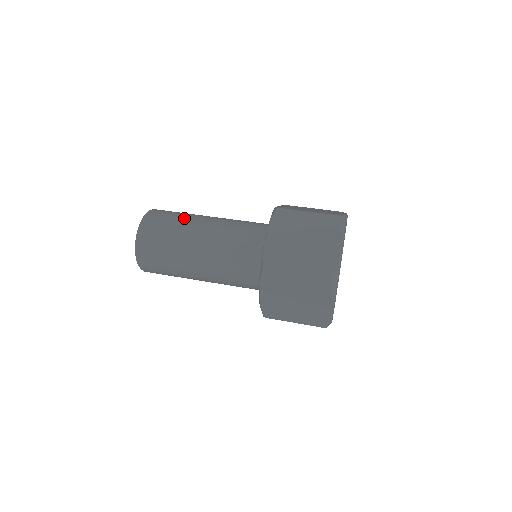
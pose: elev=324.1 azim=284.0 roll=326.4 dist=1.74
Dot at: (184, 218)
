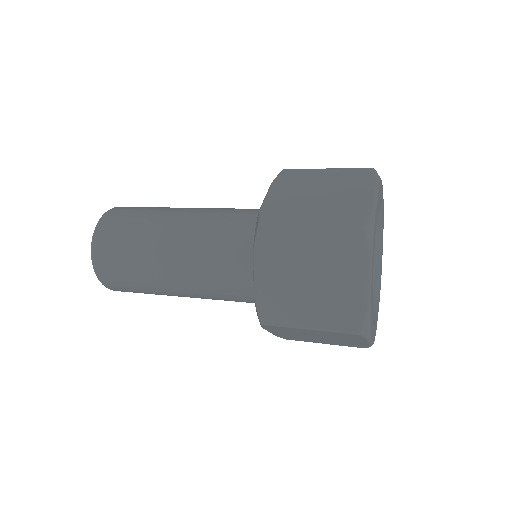
Dot at: (142, 233)
